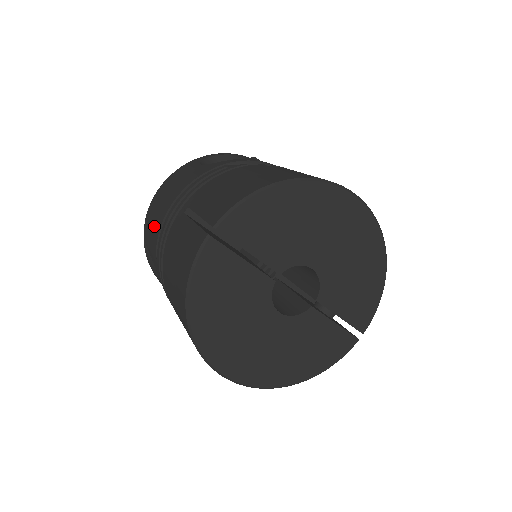
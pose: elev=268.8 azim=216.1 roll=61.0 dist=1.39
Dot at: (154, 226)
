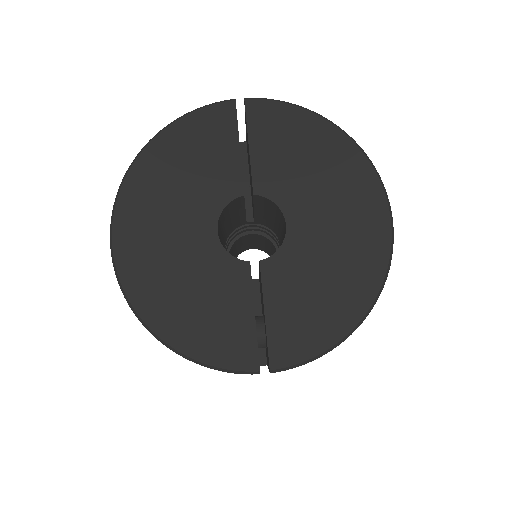
Dot at: occluded
